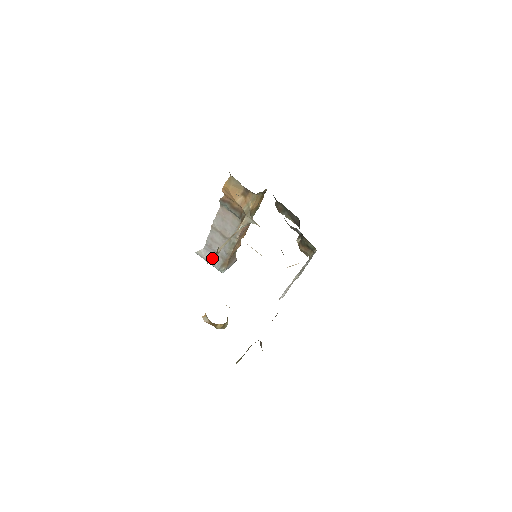
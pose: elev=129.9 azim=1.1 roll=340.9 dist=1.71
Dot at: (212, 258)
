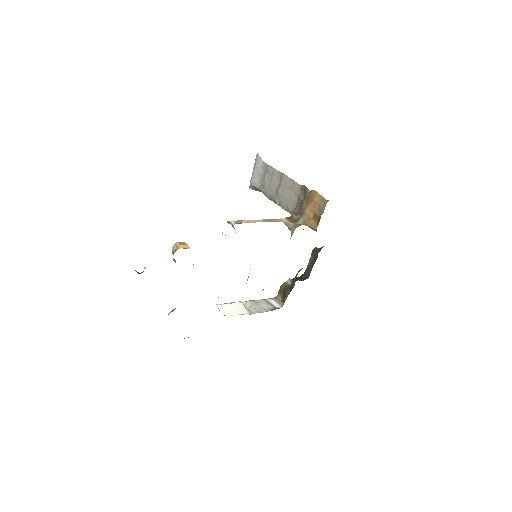
Dot at: (233, 224)
